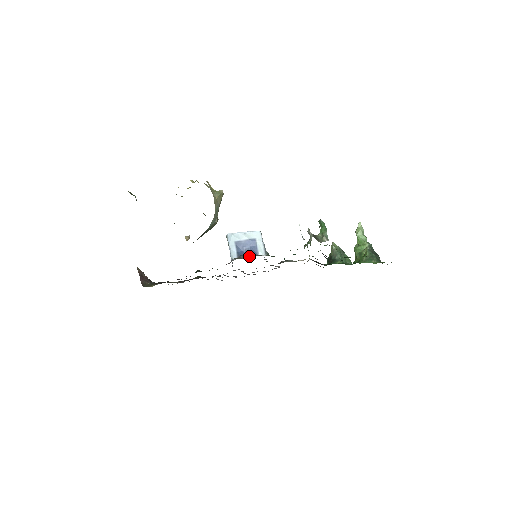
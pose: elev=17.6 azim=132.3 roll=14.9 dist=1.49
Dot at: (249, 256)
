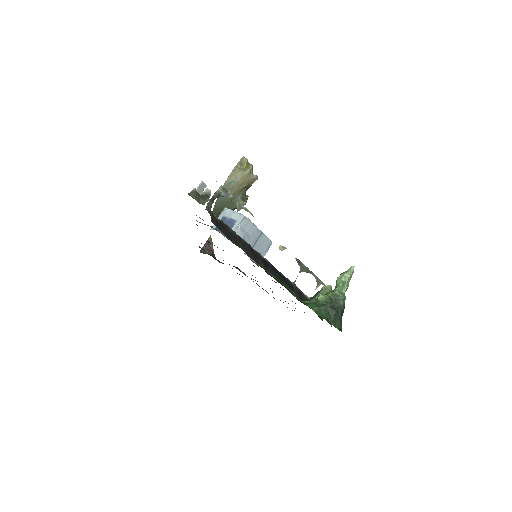
Dot at: (208, 225)
